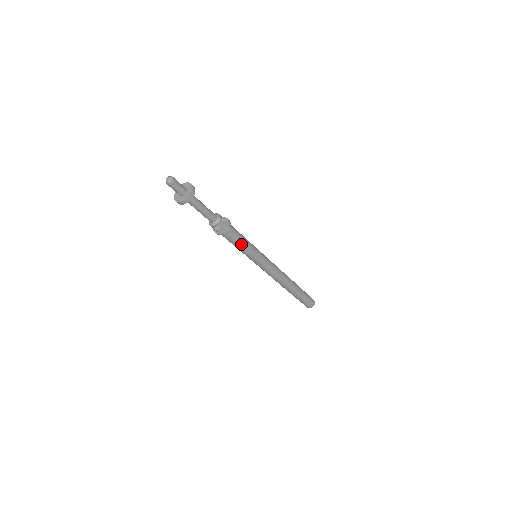
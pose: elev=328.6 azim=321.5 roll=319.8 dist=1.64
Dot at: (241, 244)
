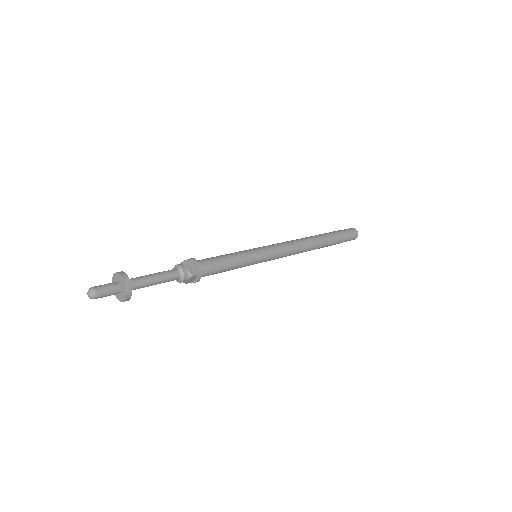
Dot at: occluded
